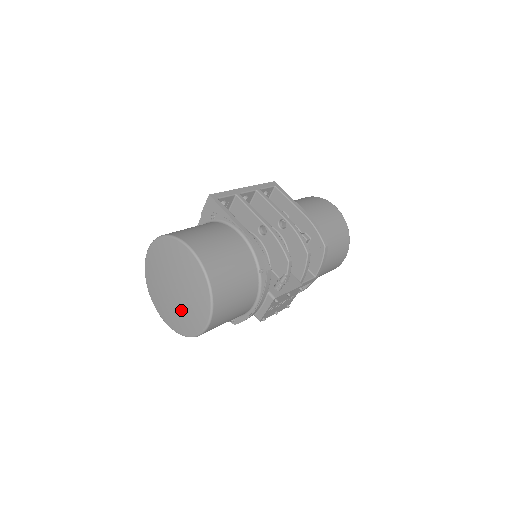
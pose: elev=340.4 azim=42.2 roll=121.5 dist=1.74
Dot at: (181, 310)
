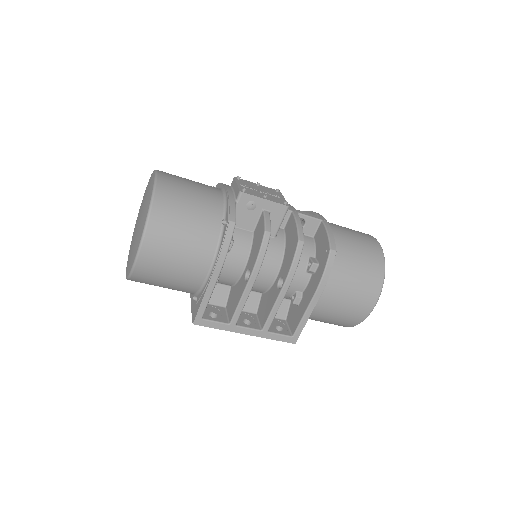
Dot at: (142, 211)
